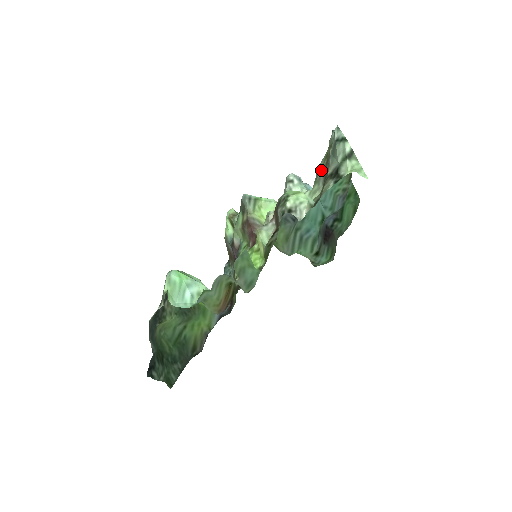
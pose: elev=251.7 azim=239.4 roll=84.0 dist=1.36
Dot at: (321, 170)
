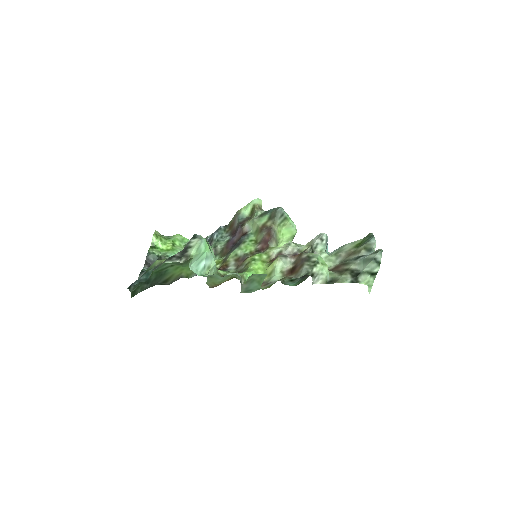
Dot at: (346, 252)
